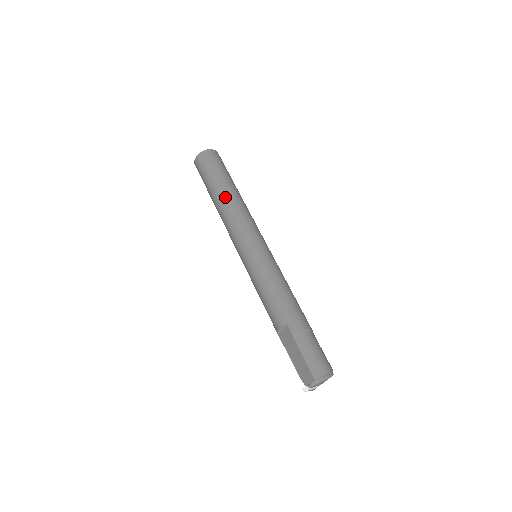
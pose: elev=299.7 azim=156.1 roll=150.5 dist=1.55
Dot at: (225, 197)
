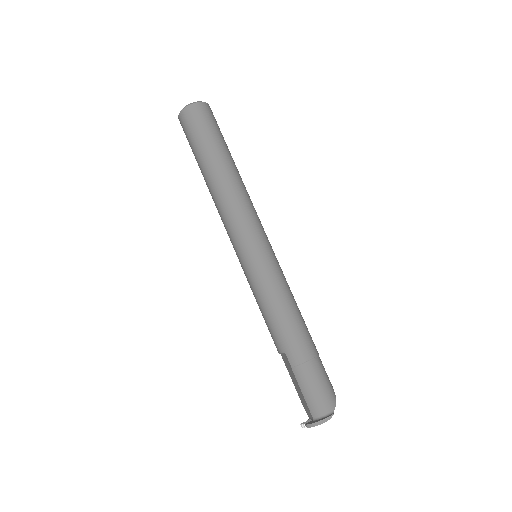
Dot at: (213, 181)
